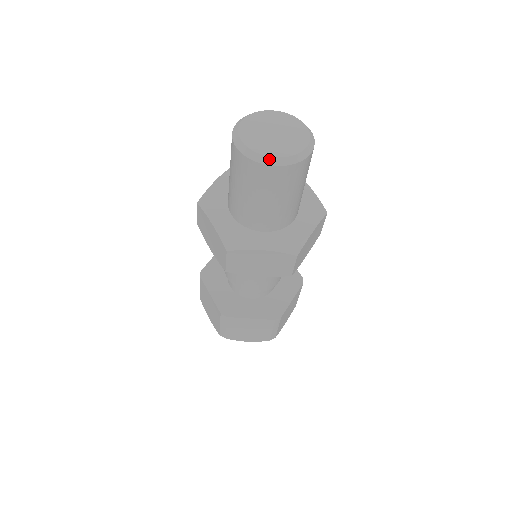
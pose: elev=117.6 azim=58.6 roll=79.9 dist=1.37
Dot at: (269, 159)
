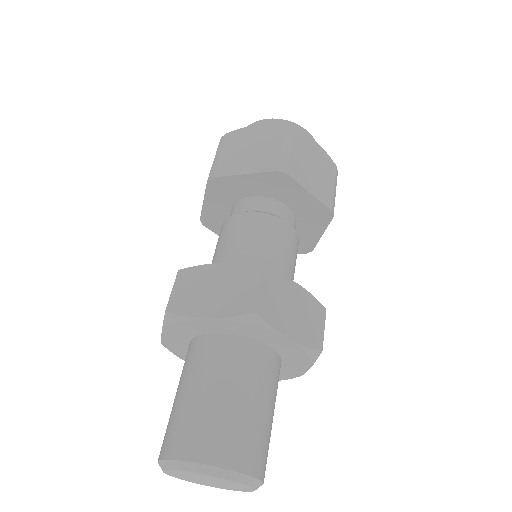
Dot at: occluded
